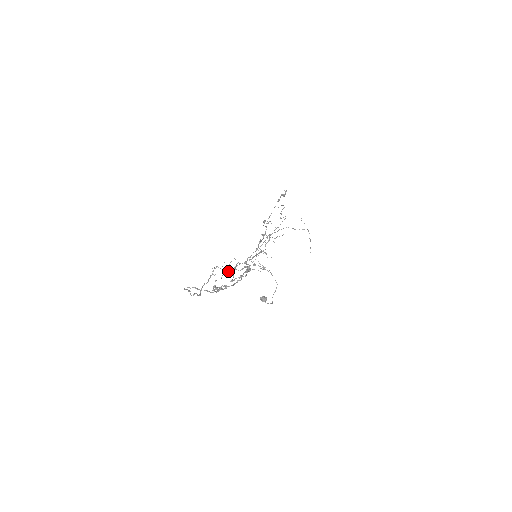
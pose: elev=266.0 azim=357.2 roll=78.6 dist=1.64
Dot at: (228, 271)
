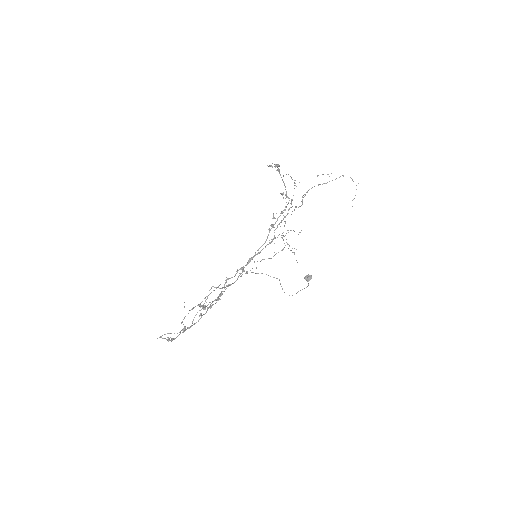
Dot at: occluded
